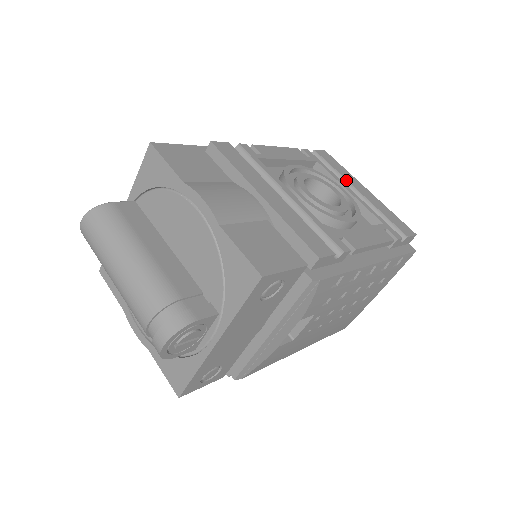
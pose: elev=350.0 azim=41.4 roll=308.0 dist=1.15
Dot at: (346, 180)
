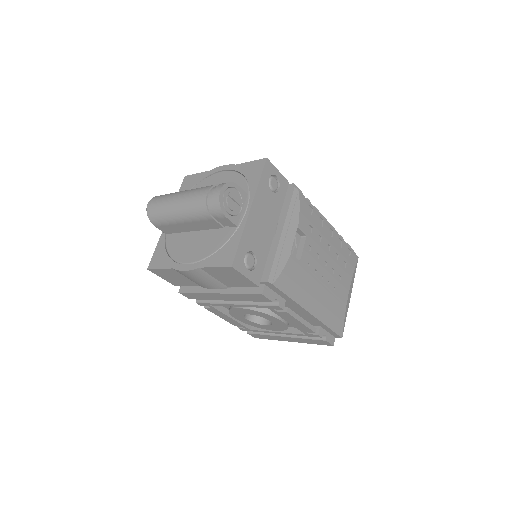
Dot at: occluded
